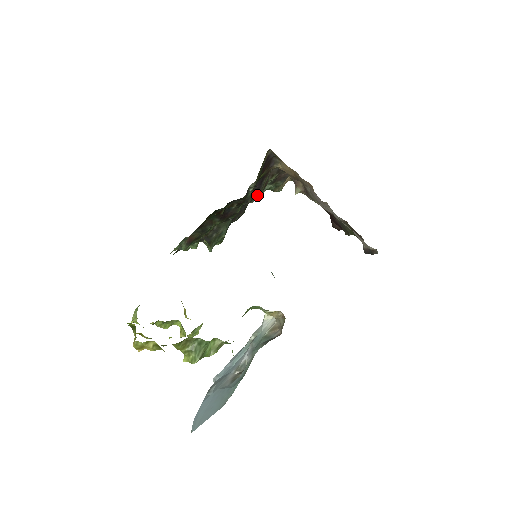
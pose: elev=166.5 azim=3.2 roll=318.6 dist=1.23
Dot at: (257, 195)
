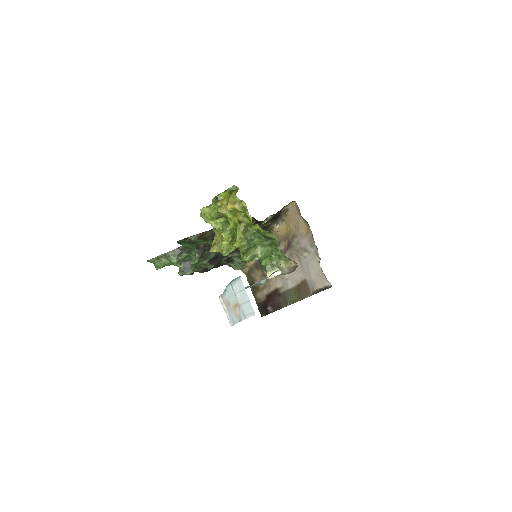
Dot at: occluded
